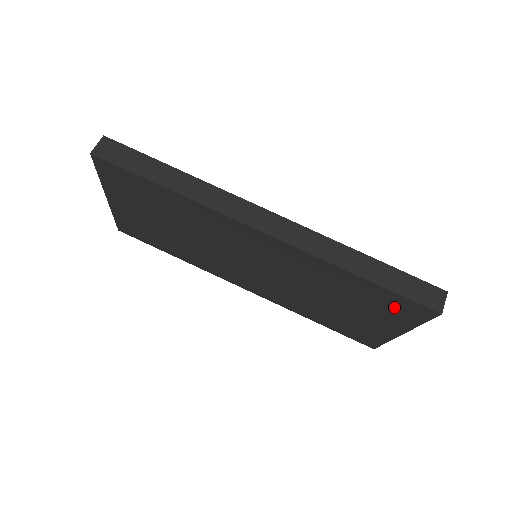
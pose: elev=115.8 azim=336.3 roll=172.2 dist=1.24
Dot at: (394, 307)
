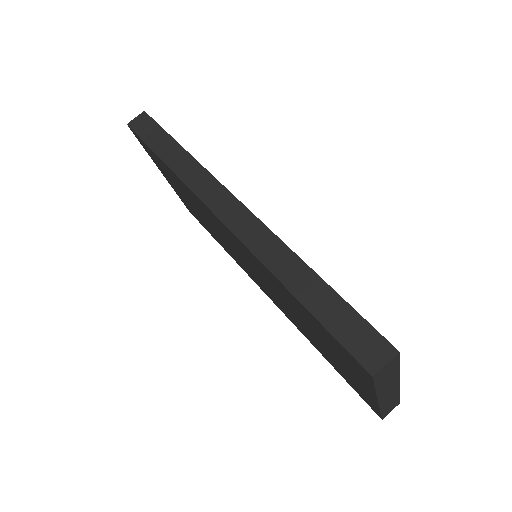
Dot at: (341, 351)
